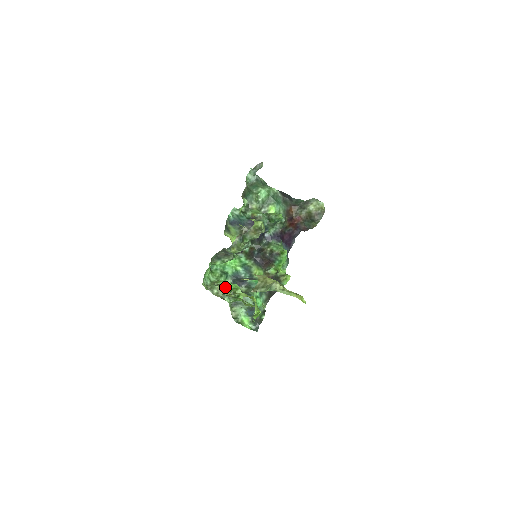
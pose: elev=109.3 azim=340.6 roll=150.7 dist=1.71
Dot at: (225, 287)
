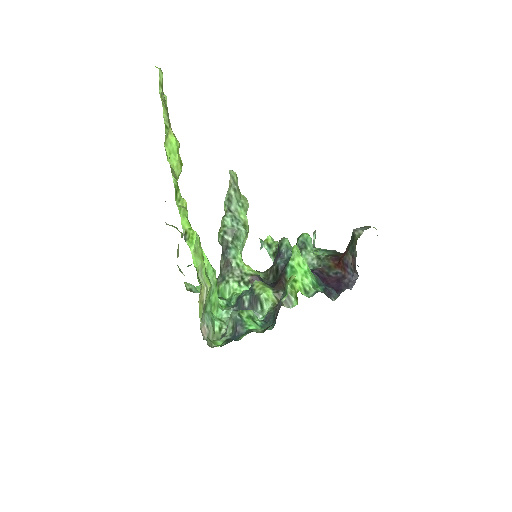
Dot at: (181, 232)
